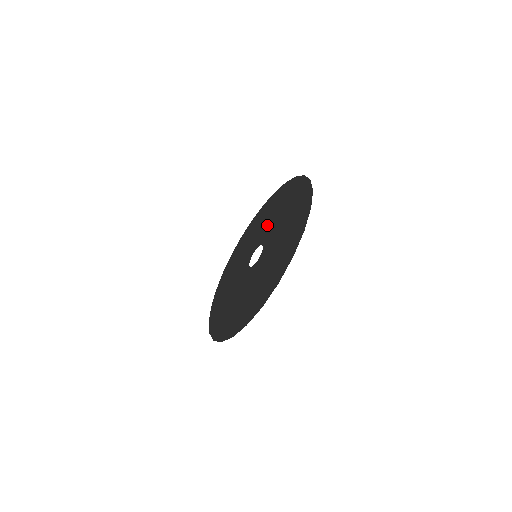
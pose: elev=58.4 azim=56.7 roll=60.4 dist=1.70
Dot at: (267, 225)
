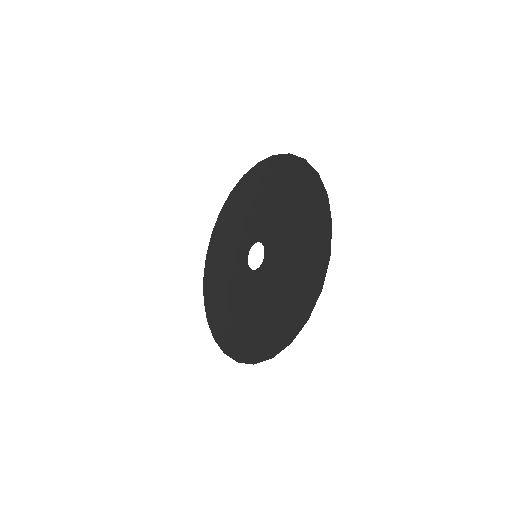
Dot at: (254, 217)
